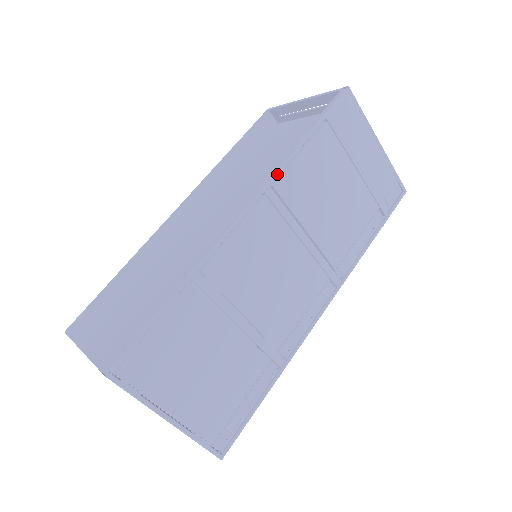
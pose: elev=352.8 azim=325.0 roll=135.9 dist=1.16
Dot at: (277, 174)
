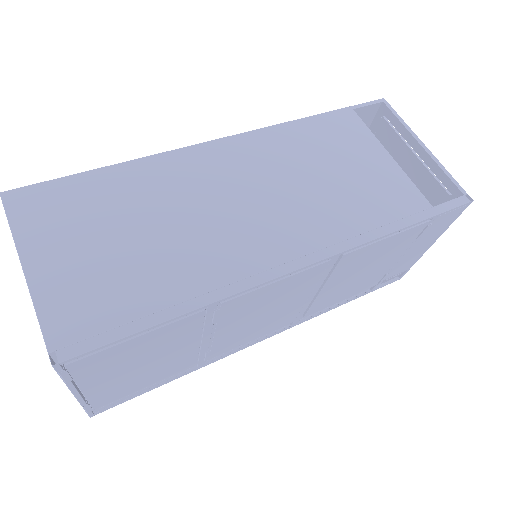
Dot at: (356, 247)
